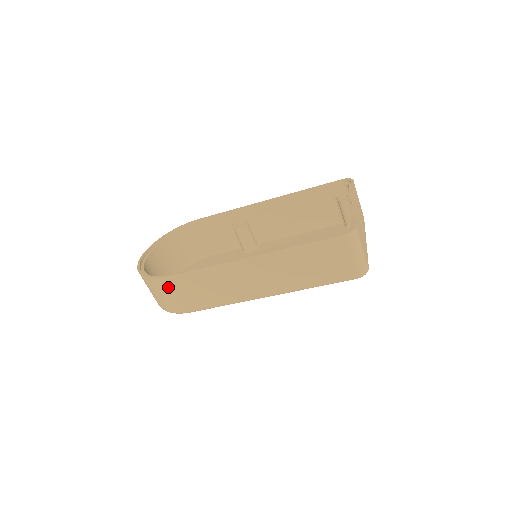
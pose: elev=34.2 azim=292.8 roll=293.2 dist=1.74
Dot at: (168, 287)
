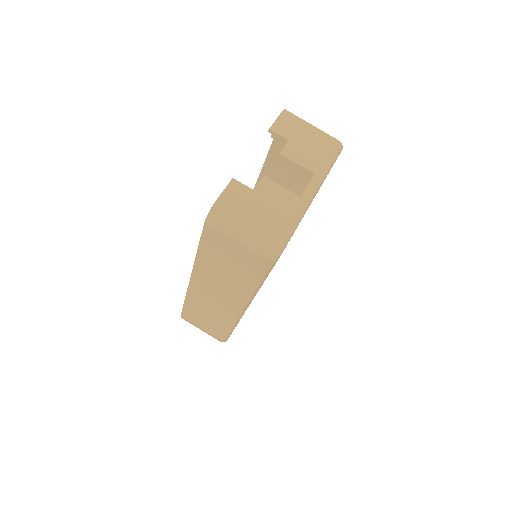
Dot at: (191, 323)
